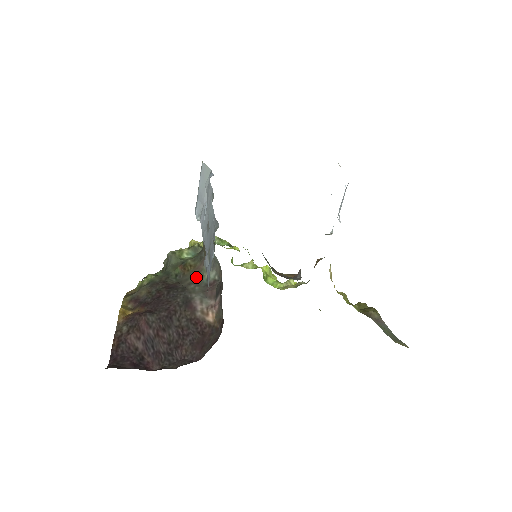
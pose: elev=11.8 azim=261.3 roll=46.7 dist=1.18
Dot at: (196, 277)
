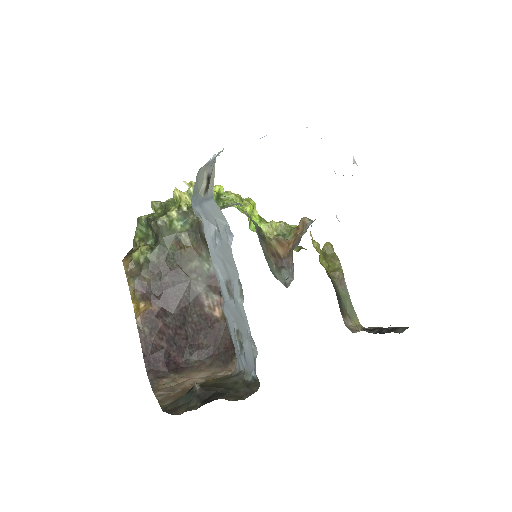
Dot at: (196, 263)
